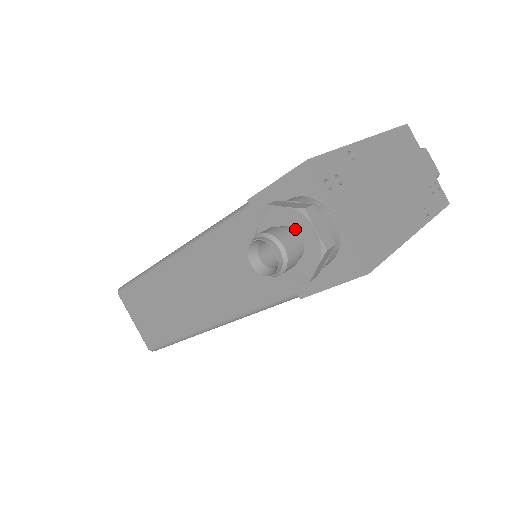
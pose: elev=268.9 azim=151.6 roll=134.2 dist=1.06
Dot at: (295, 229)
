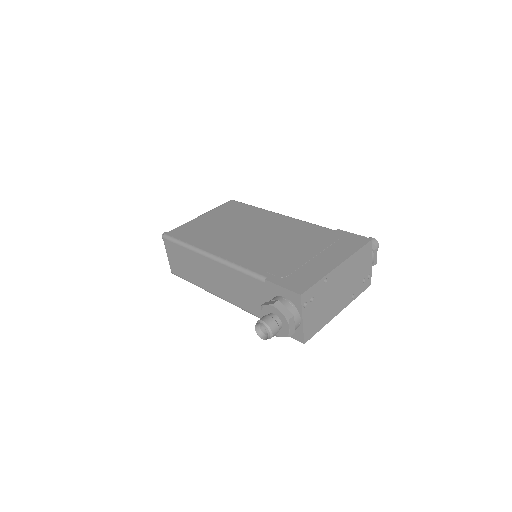
Dot at: (281, 321)
